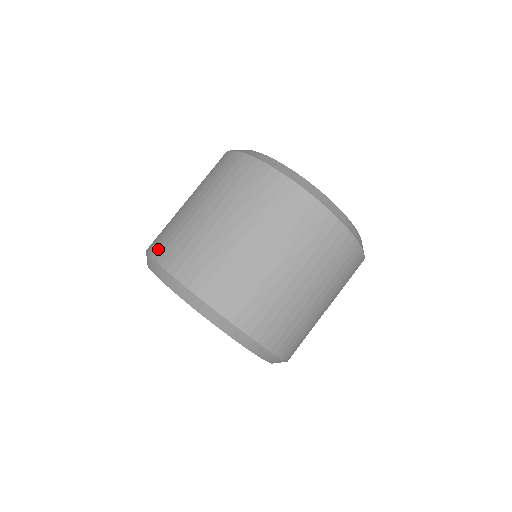
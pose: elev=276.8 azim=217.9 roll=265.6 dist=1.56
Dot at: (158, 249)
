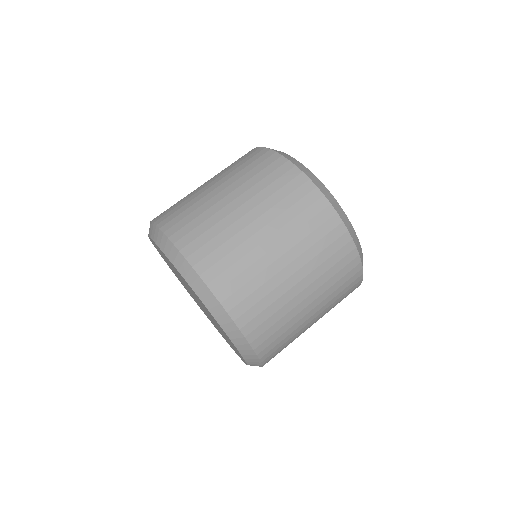
Dot at: (162, 216)
